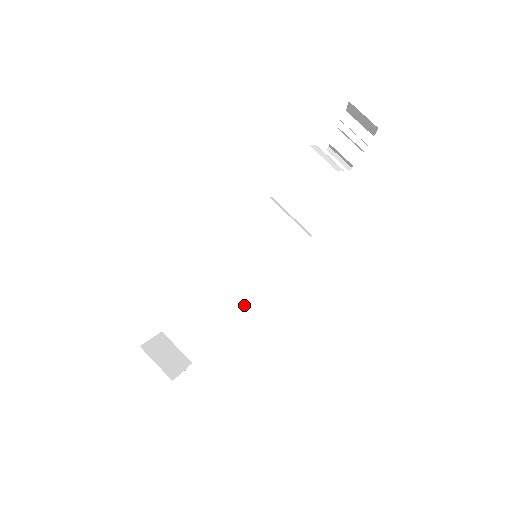
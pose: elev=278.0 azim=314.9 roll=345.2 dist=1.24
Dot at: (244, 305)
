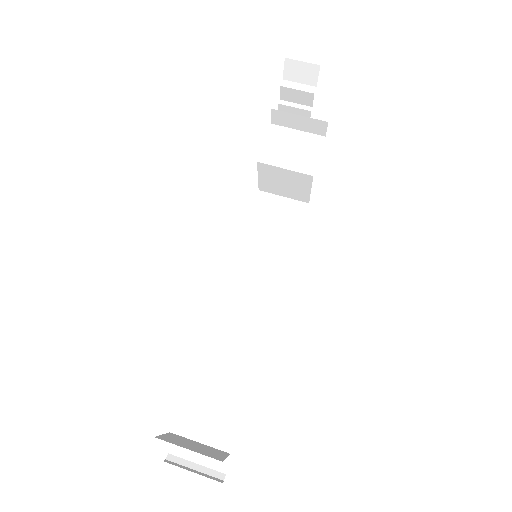
Dot at: (262, 342)
